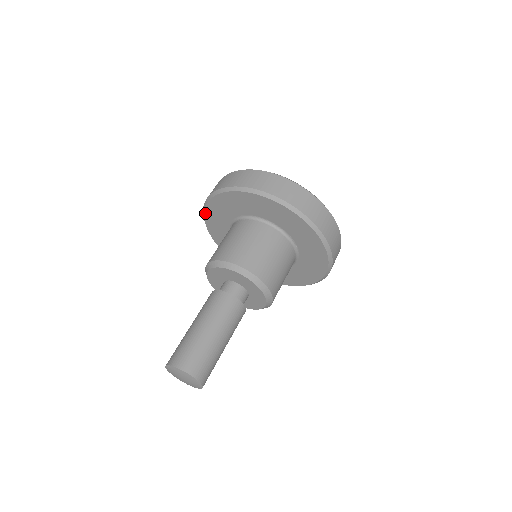
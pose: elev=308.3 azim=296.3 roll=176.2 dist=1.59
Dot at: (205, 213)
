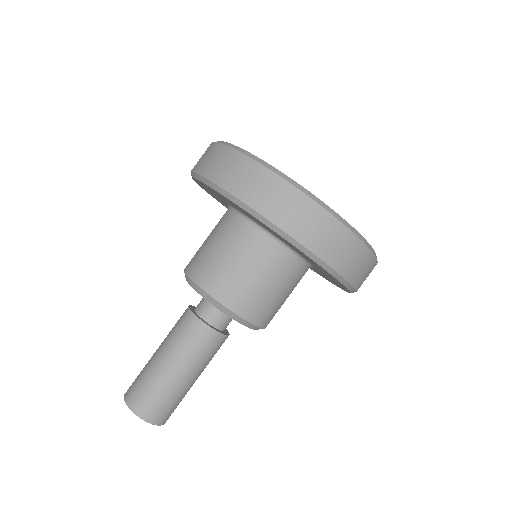
Dot at: (194, 180)
